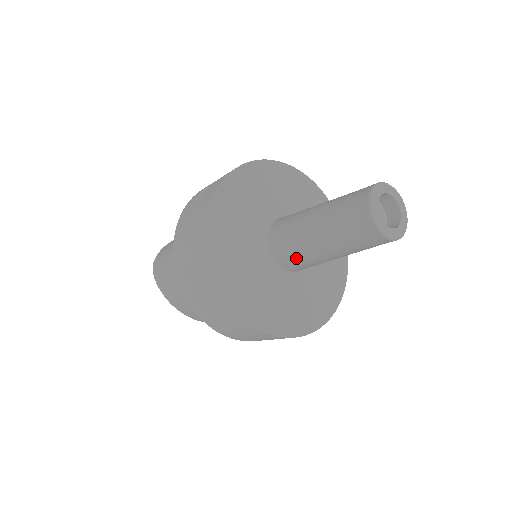
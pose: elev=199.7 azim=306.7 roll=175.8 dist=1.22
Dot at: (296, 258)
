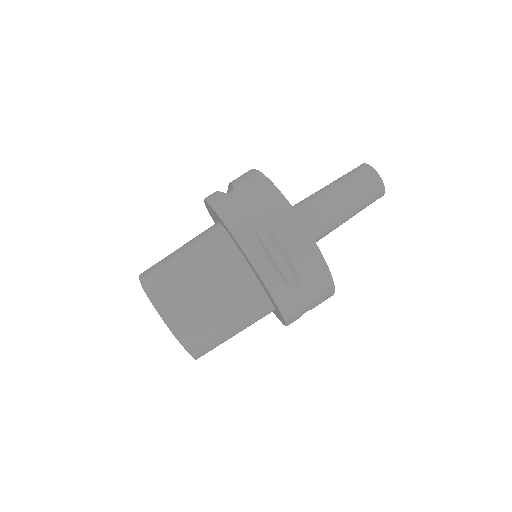
Dot at: (320, 223)
